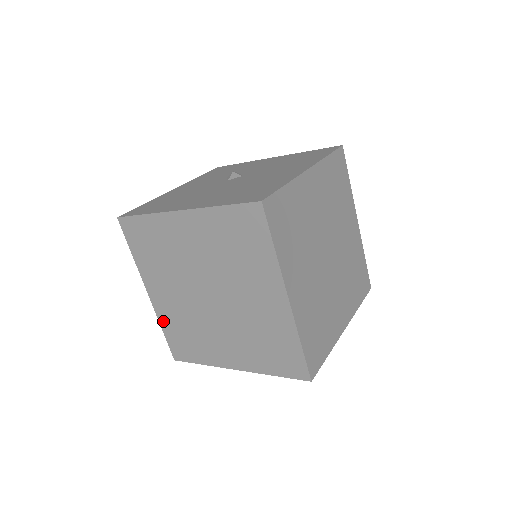
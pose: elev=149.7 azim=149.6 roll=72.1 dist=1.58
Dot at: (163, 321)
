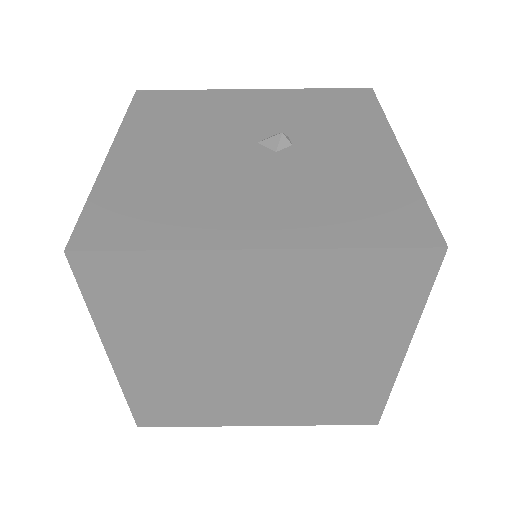
Dot at: occluded
